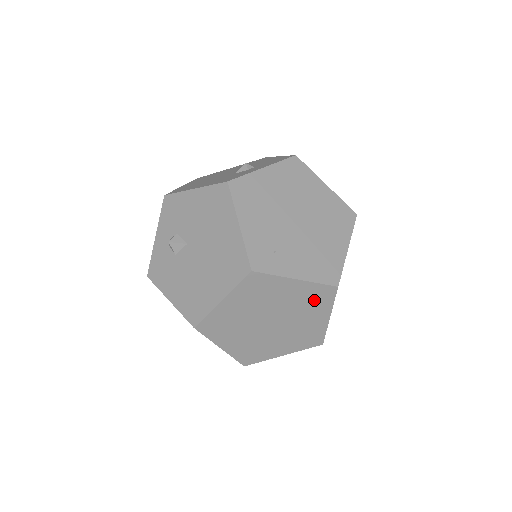
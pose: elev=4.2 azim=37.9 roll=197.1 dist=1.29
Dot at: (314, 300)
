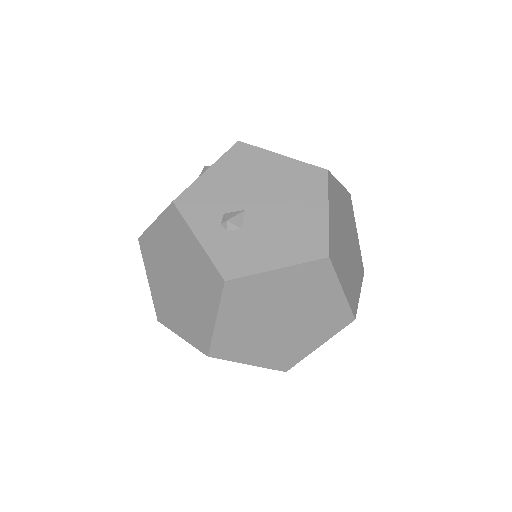
Dot at: (349, 210)
